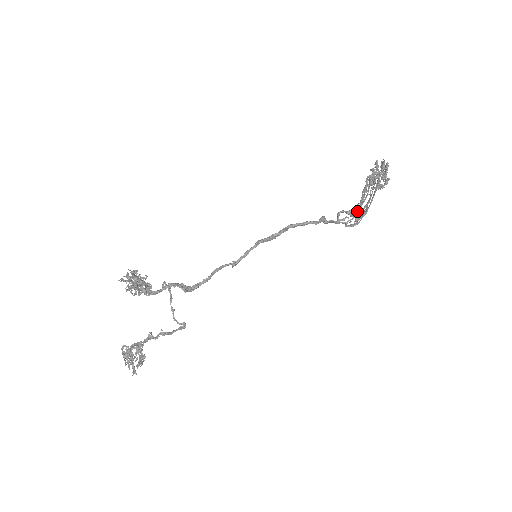
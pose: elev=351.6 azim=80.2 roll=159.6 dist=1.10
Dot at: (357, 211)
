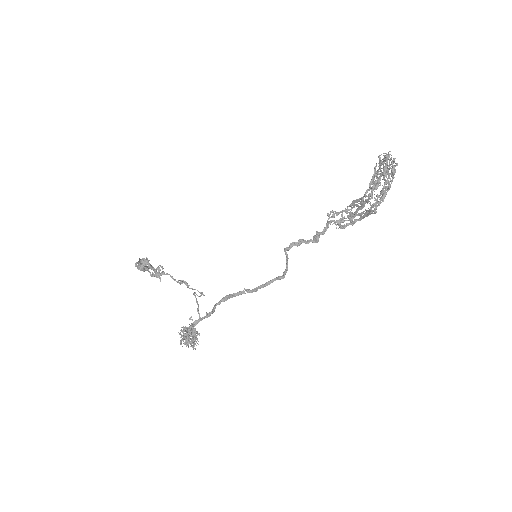
Dot at: (347, 210)
